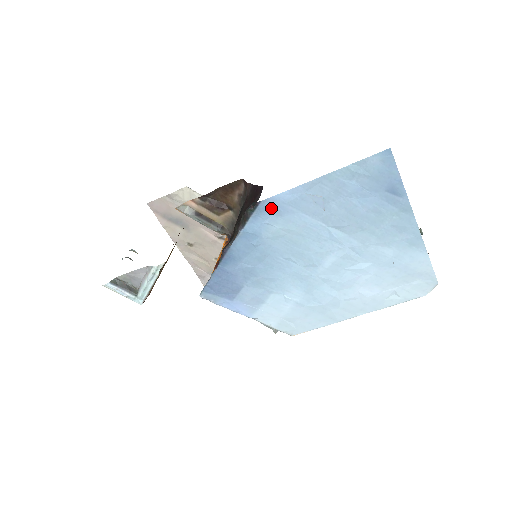
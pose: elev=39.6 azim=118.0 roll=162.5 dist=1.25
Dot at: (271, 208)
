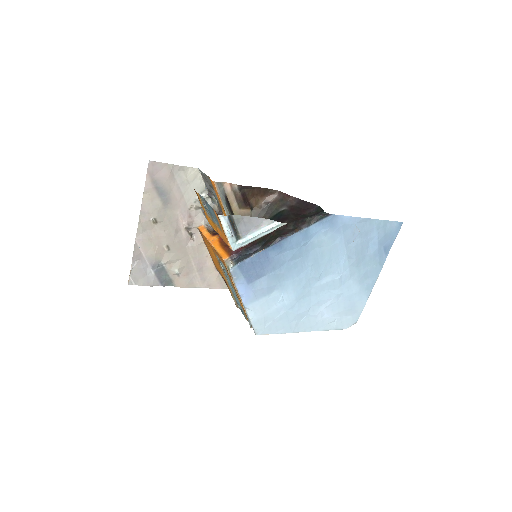
Dot at: (333, 223)
